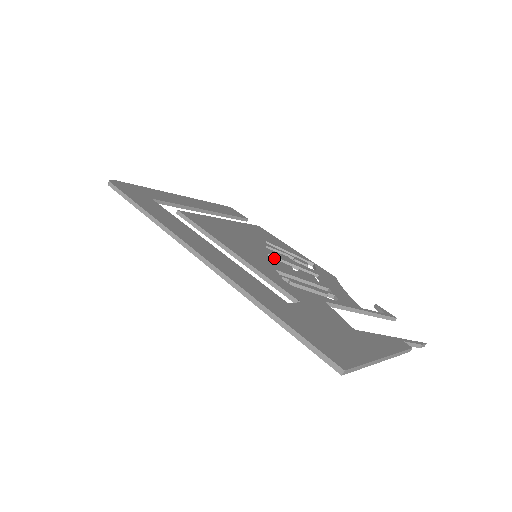
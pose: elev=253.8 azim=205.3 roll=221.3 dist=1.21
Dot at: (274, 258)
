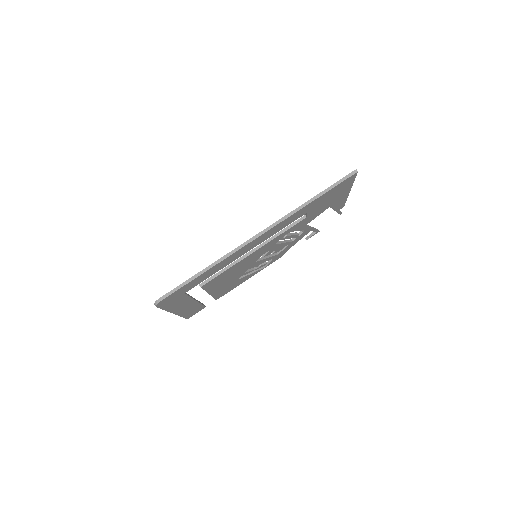
Dot at: (258, 260)
